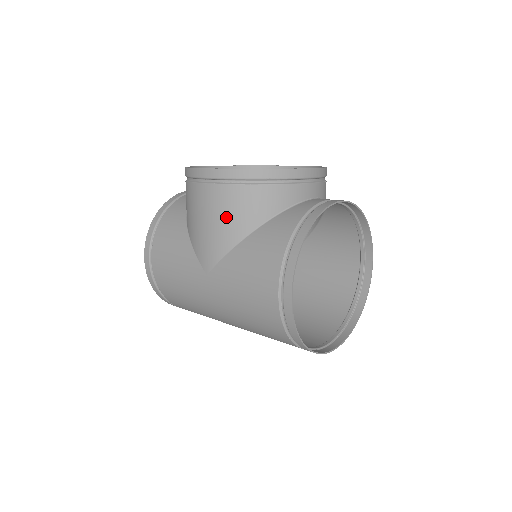
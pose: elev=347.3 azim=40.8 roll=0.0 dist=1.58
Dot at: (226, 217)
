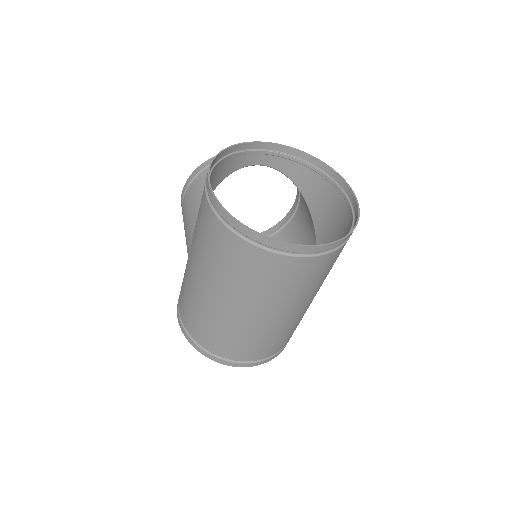
Dot at: (192, 204)
